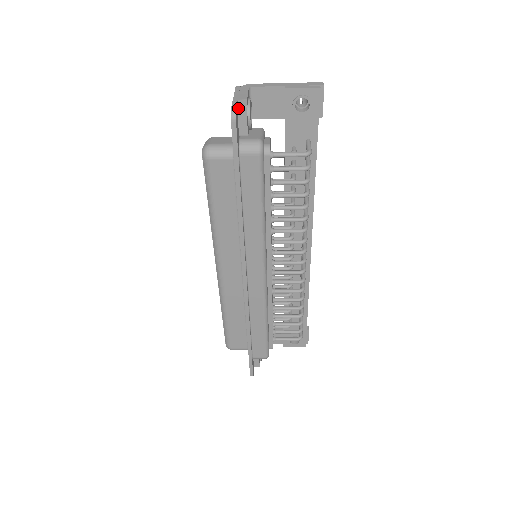
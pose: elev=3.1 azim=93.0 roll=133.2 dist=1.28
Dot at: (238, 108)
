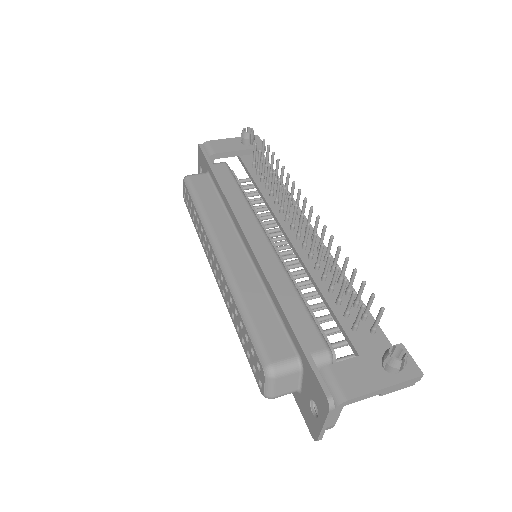
Dot at: occluded
